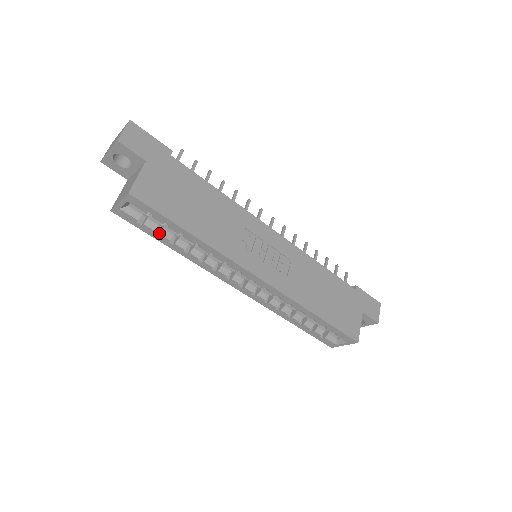
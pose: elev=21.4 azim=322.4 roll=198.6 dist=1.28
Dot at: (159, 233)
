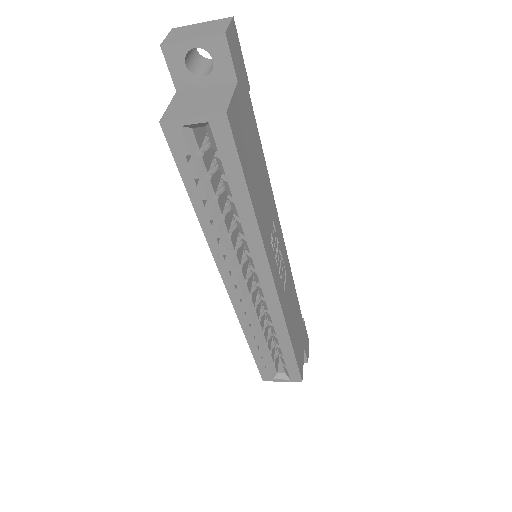
Dot at: (201, 184)
